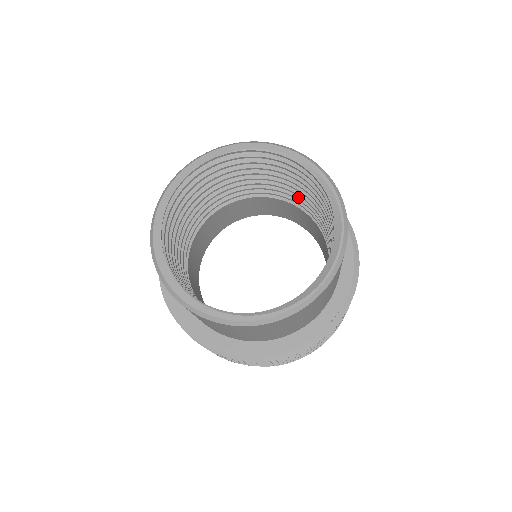
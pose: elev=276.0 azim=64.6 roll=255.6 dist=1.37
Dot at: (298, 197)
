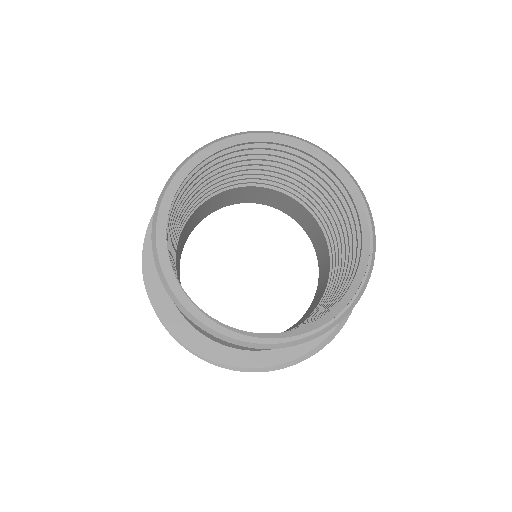
Dot at: (313, 201)
